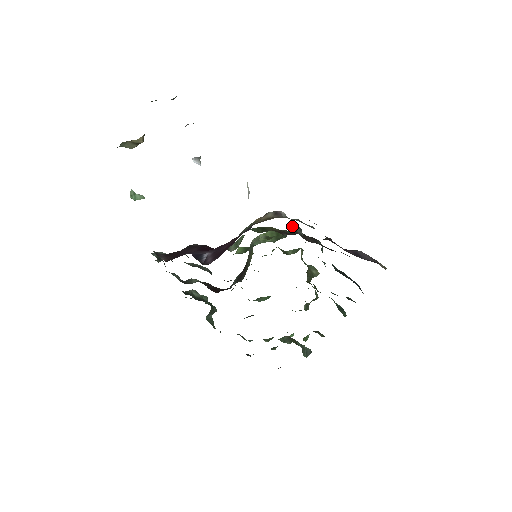
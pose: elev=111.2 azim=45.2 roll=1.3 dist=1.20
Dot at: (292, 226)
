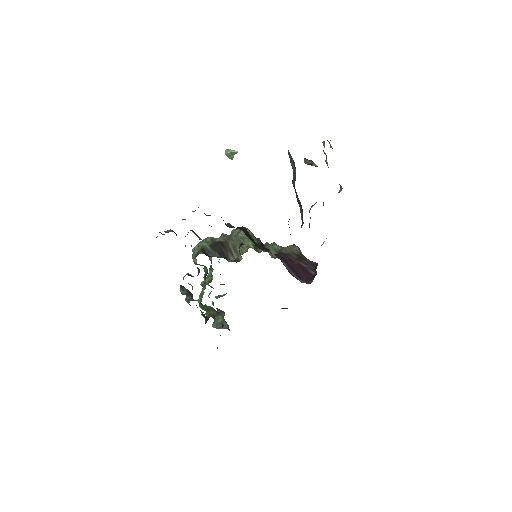
Dot at: occluded
